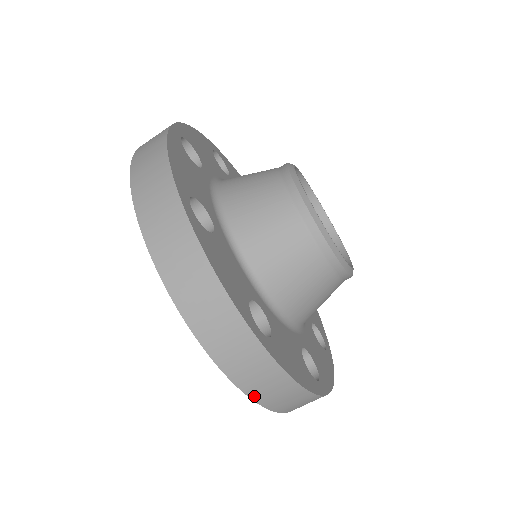
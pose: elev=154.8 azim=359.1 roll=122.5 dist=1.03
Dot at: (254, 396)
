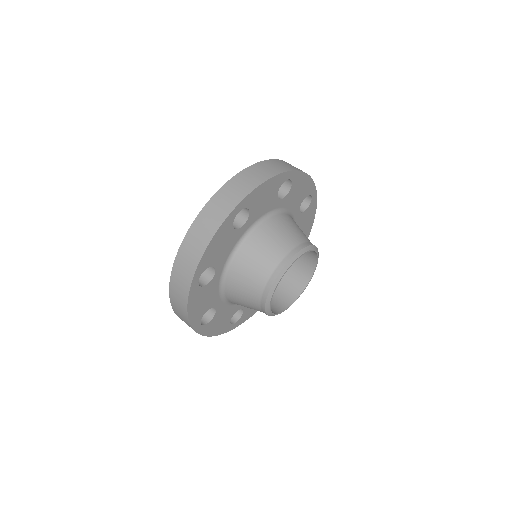
Dot at: (171, 294)
